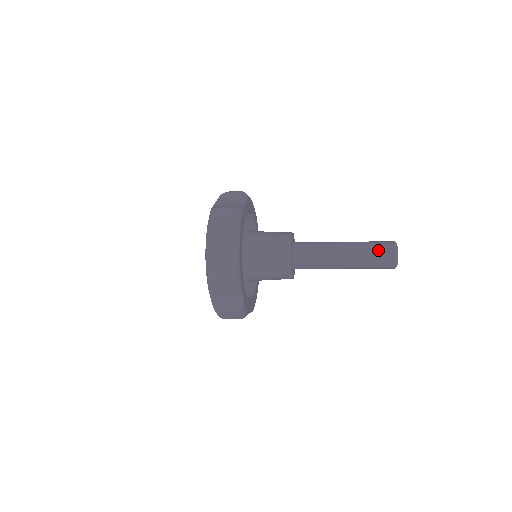
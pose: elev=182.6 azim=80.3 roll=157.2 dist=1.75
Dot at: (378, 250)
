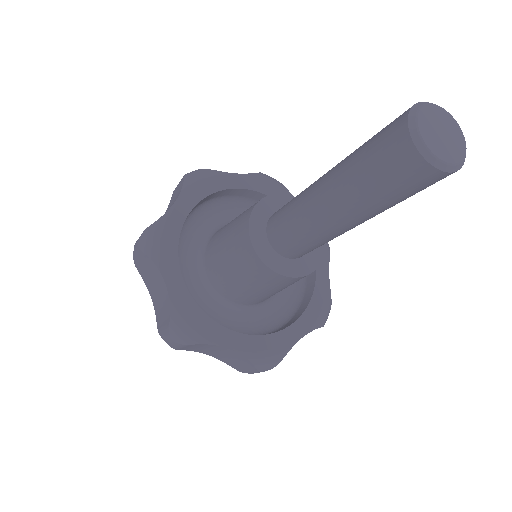
Dot at: (377, 134)
